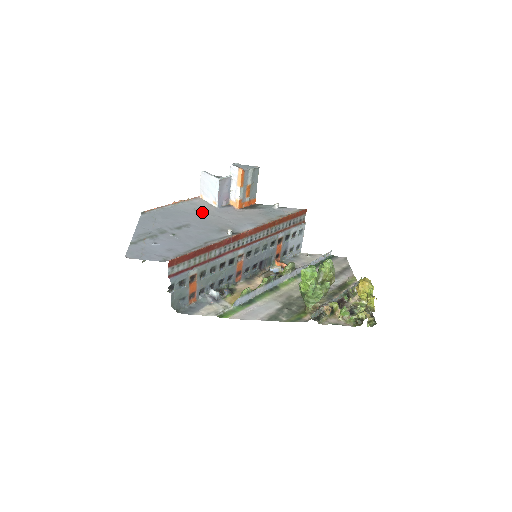
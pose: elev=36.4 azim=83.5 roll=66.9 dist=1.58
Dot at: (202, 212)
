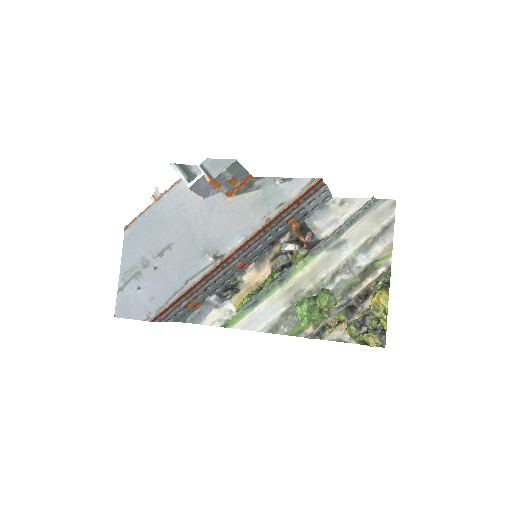
Dot at: (186, 213)
